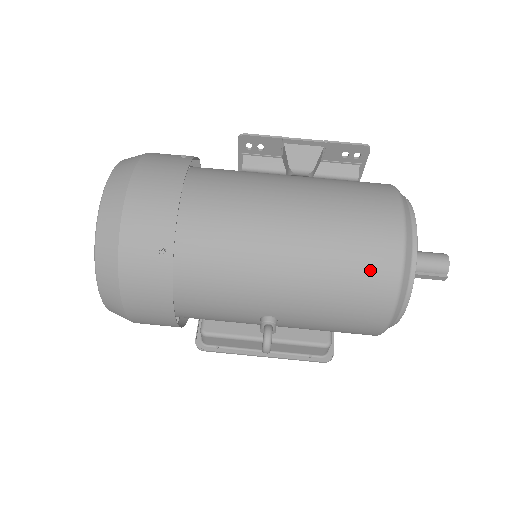
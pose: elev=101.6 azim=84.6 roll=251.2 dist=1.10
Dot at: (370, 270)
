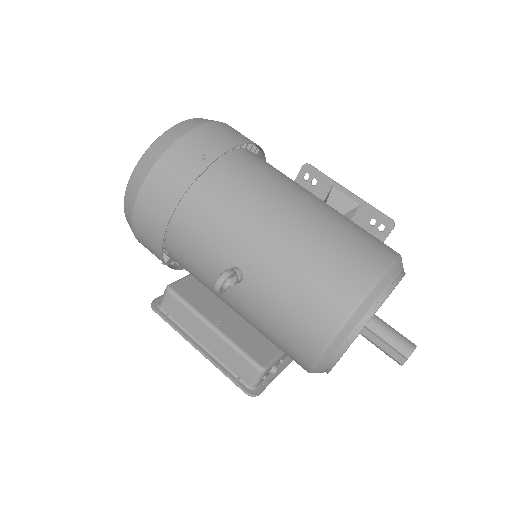
Dot at: (346, 269)
